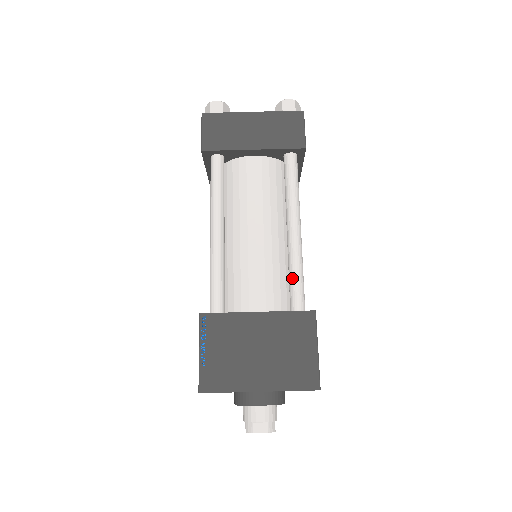
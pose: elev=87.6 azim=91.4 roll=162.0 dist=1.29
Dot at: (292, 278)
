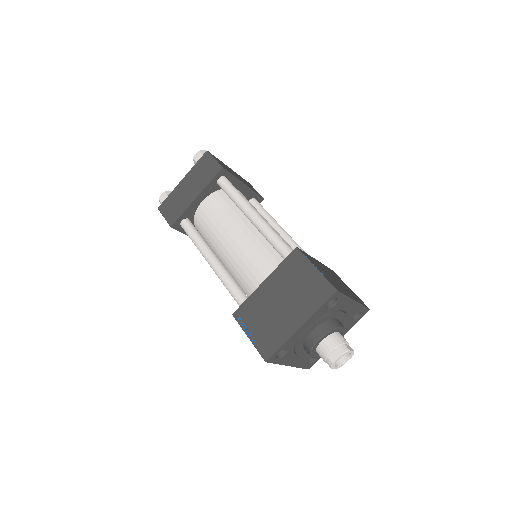
Dot at: (272, 244)
